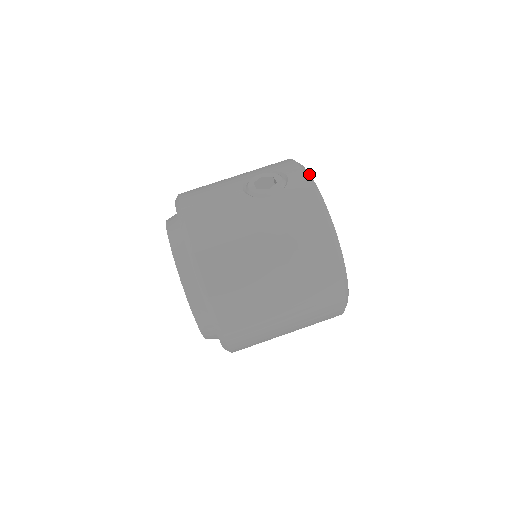
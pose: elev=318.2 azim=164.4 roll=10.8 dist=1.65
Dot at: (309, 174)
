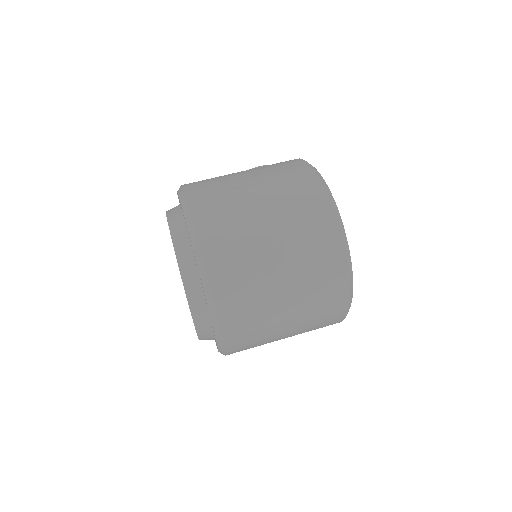
Dot at: occluded
